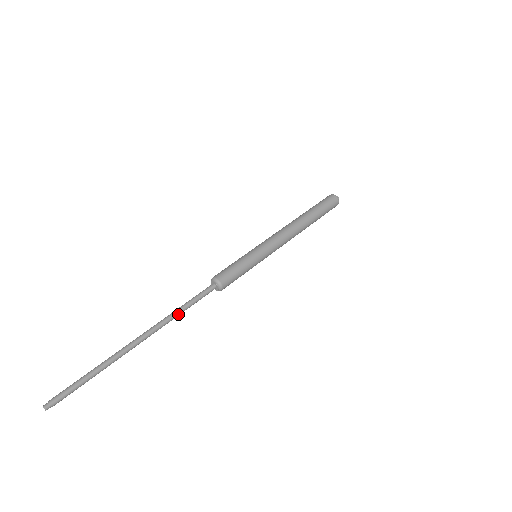
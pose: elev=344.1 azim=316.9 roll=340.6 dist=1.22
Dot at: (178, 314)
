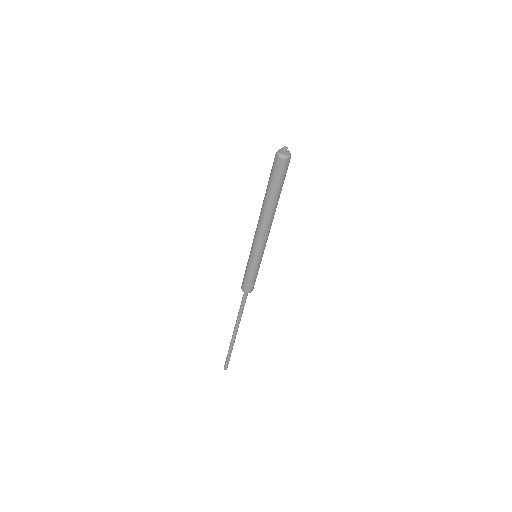
Dot at: occluded
